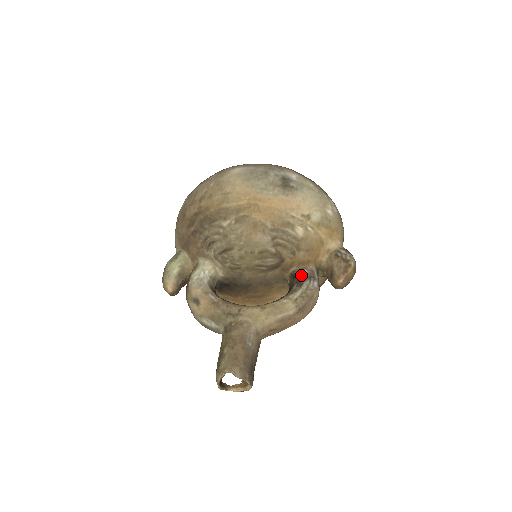
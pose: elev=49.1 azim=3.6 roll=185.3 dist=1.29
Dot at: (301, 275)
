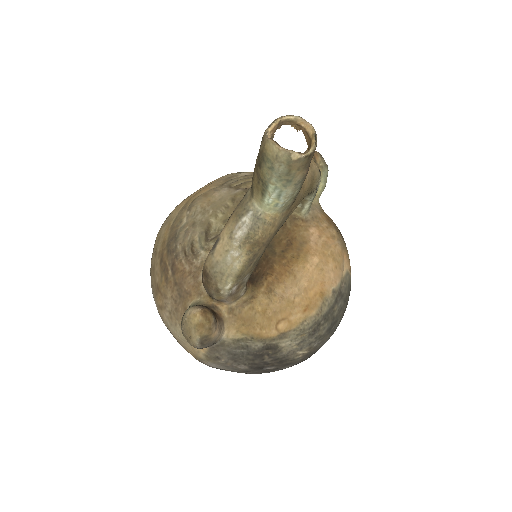
Dot at: occluded
